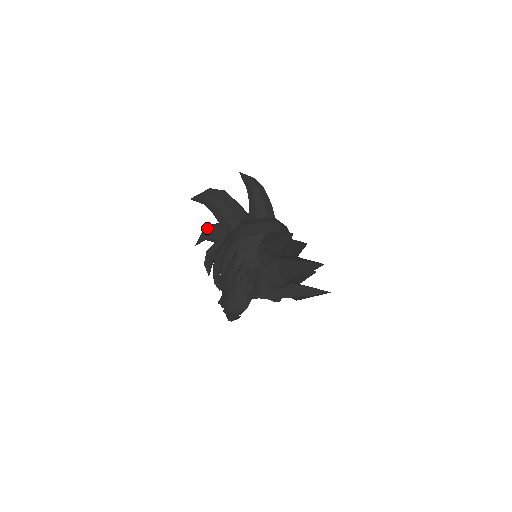
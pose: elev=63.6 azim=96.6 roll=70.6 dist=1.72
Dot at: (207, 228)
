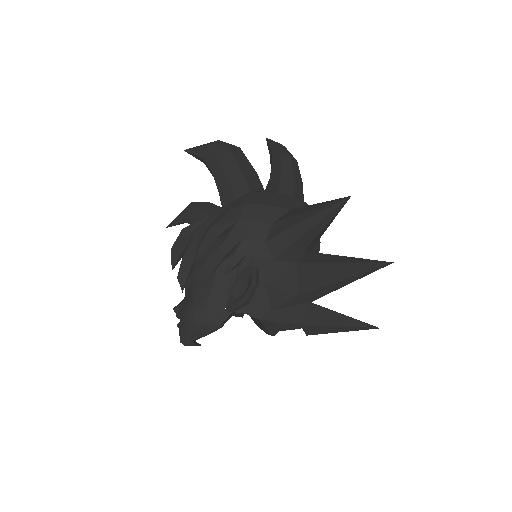
Dot at: (193, 204)
